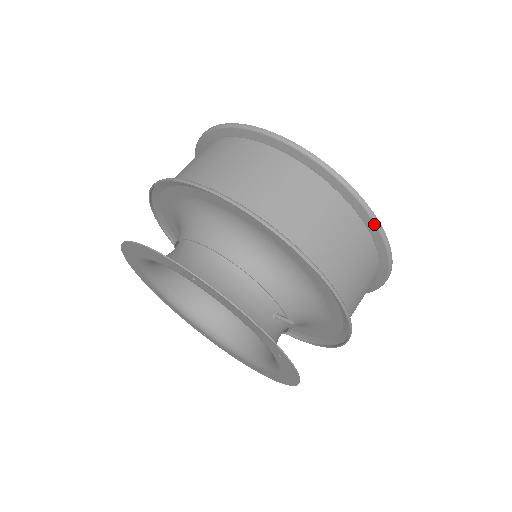
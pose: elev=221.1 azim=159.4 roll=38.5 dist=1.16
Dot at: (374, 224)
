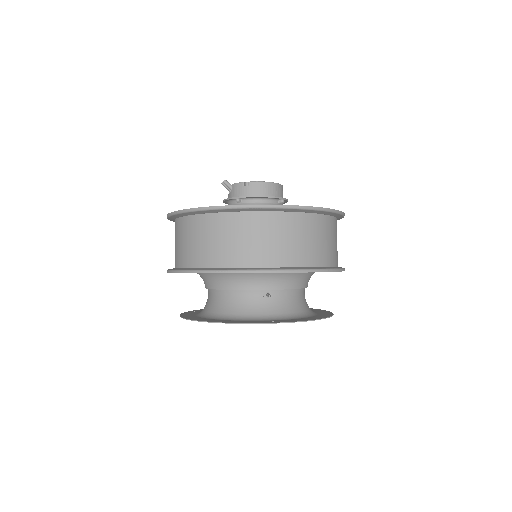
Dot at: (254, 209)
